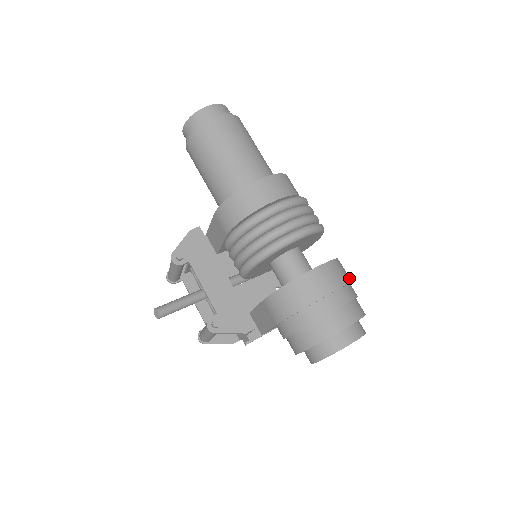
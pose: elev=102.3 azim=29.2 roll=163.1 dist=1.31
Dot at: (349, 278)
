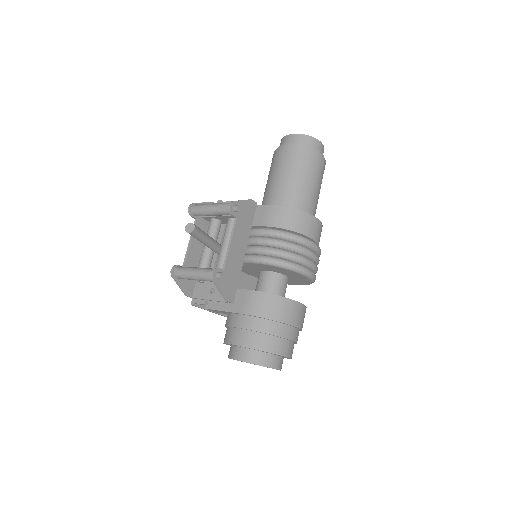
Dot at: occluded
